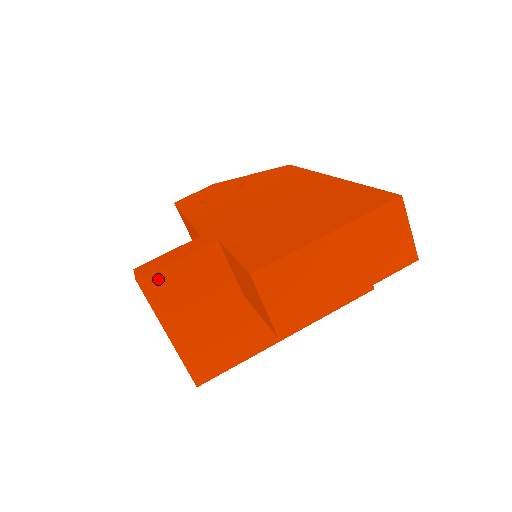
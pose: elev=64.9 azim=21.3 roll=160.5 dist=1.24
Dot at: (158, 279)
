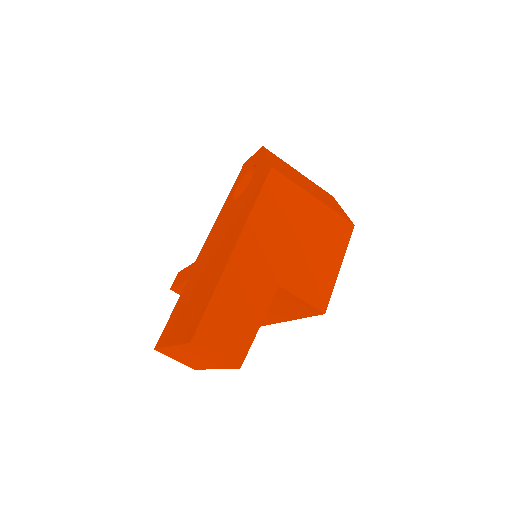
Dot at: (179, 290)
